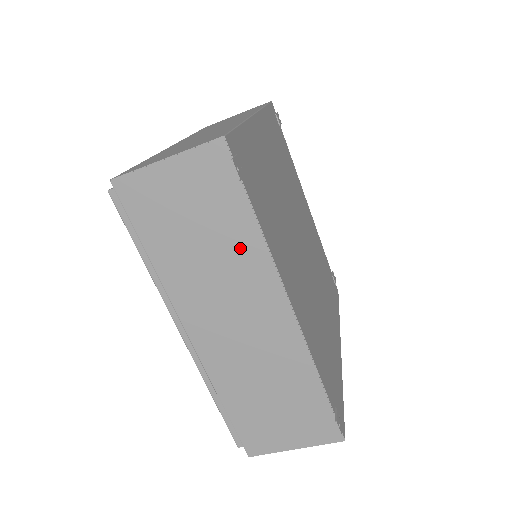
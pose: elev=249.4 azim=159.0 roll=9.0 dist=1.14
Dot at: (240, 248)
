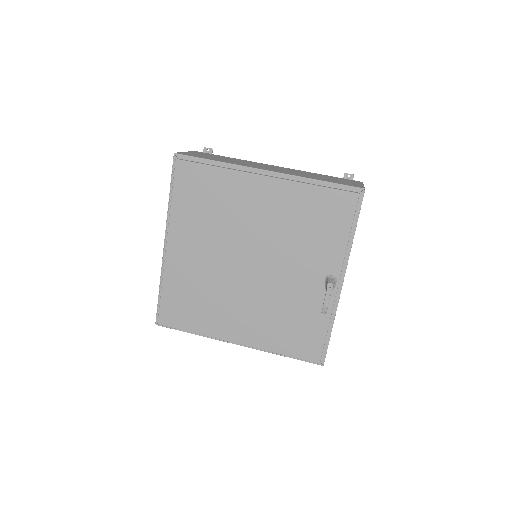
Dot at: occluded
